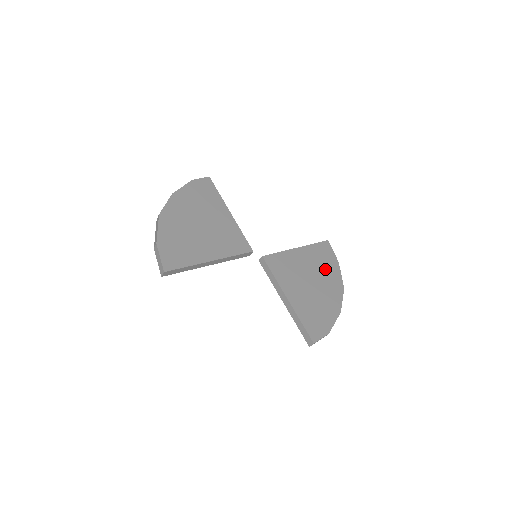
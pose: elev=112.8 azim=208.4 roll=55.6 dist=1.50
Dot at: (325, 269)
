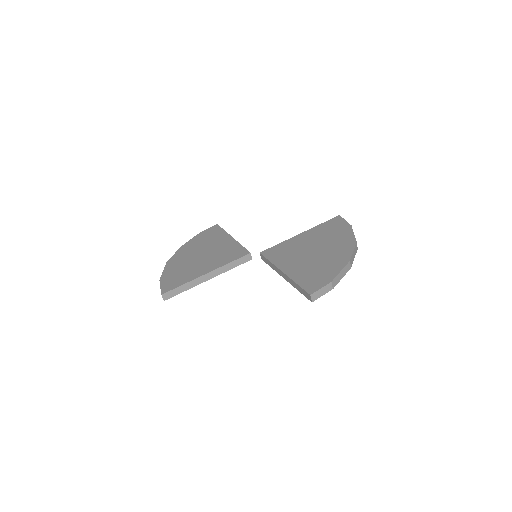
Dot at: (333, 236)
